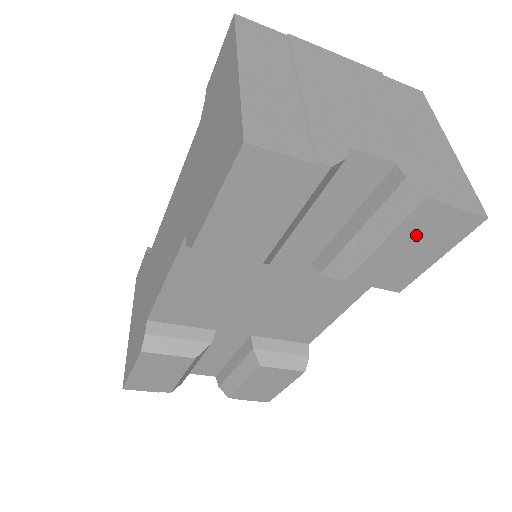
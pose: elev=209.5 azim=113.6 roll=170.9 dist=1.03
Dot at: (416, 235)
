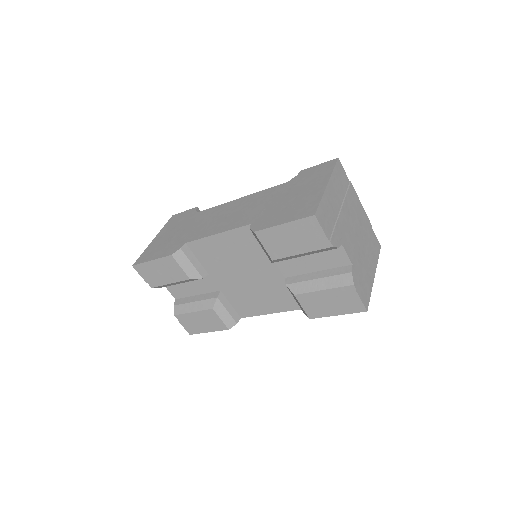
Dot at: (338, 297)
